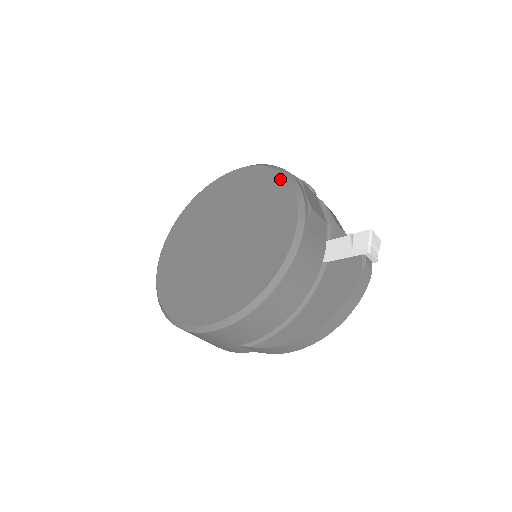
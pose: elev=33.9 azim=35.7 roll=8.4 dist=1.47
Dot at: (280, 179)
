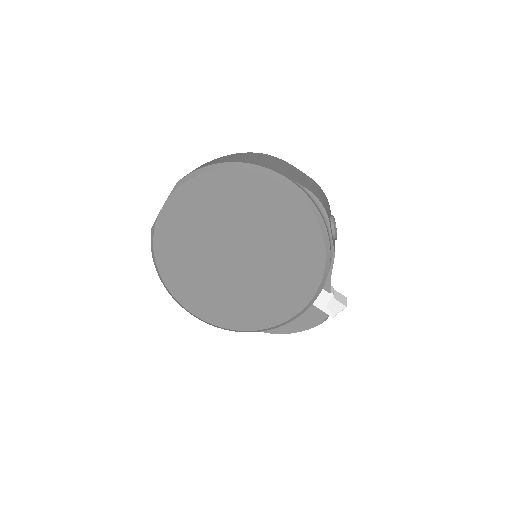
Dot at: (320, 252)
